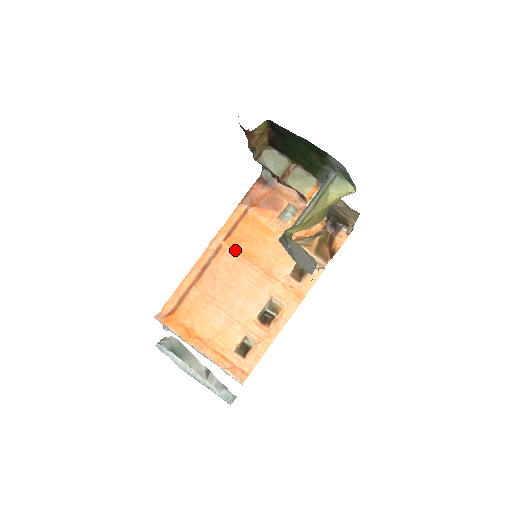
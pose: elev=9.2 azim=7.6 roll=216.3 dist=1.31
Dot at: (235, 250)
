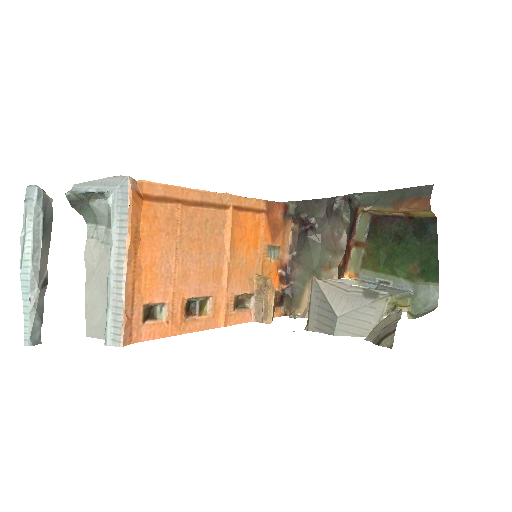
Dot at: (232, 226)
